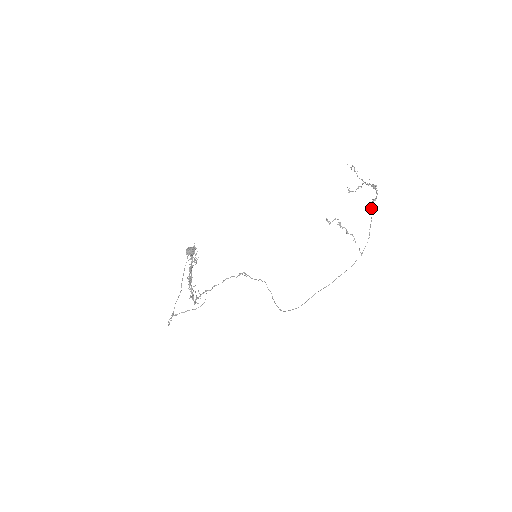
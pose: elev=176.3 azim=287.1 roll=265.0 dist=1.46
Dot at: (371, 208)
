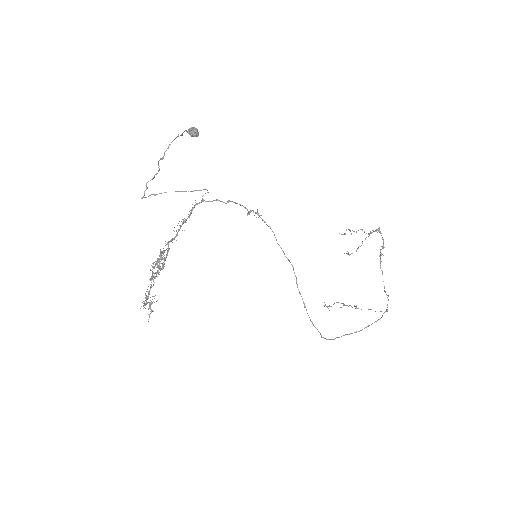
Dot at: occluded
